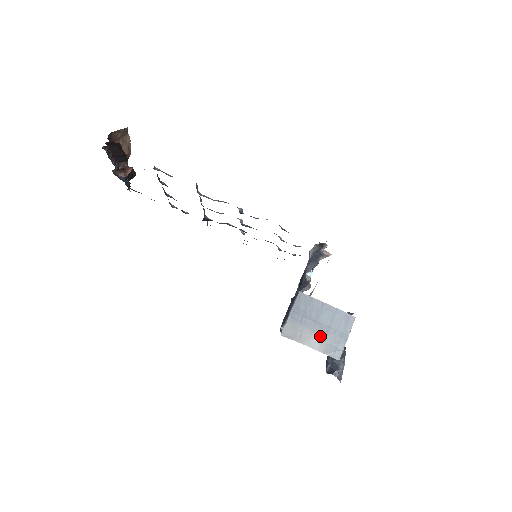
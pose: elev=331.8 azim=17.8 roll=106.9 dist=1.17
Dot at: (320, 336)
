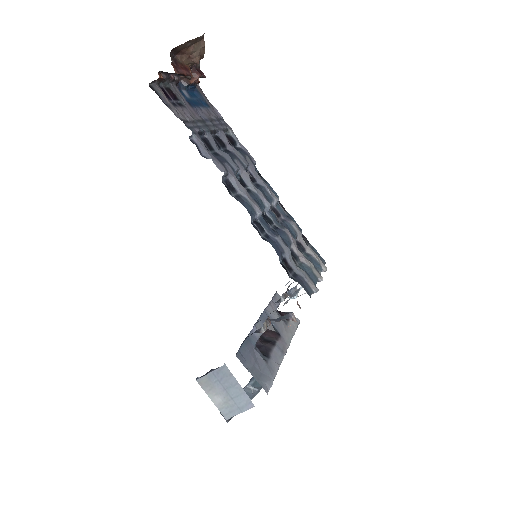
Dot at: (222, 399)
